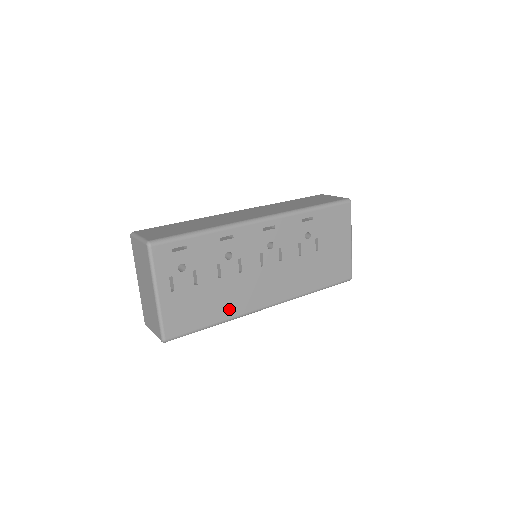
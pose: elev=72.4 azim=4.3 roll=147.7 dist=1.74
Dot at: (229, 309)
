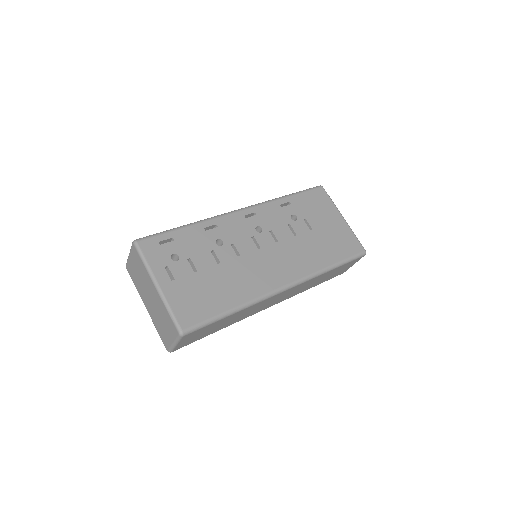
Dot at: (242, 292)
